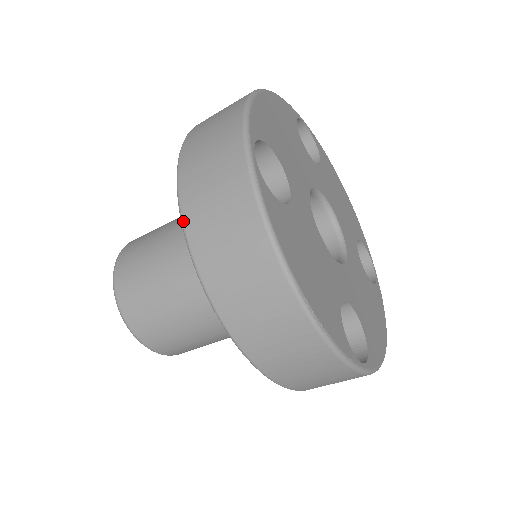
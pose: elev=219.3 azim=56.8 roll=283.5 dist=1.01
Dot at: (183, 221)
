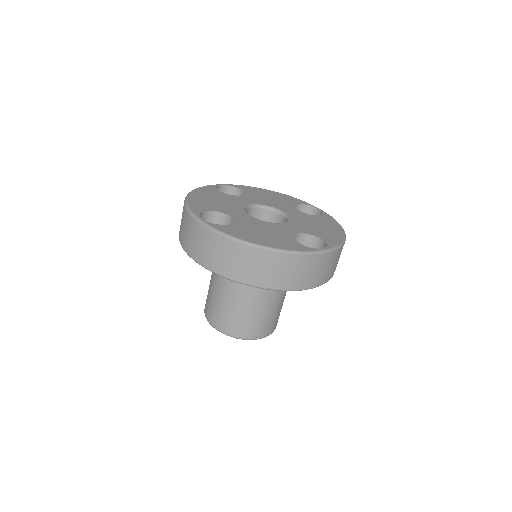
Dot at: (203, 266)
